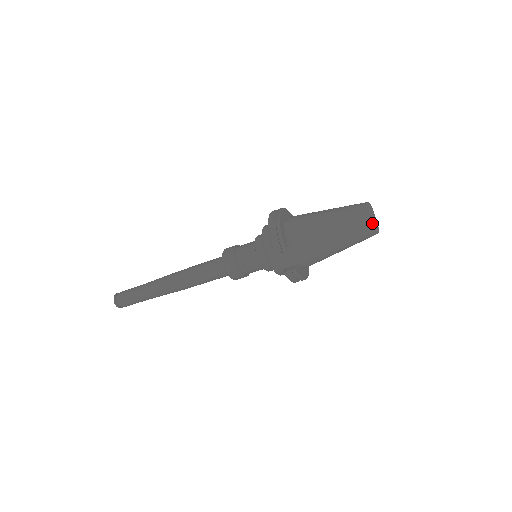
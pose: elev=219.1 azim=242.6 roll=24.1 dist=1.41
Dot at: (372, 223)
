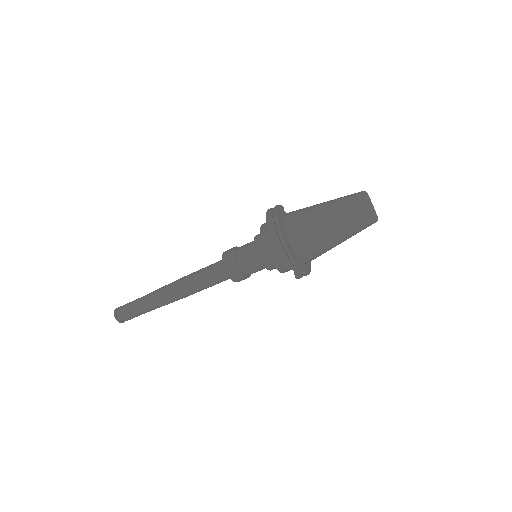
Dot at: (374, 218)
